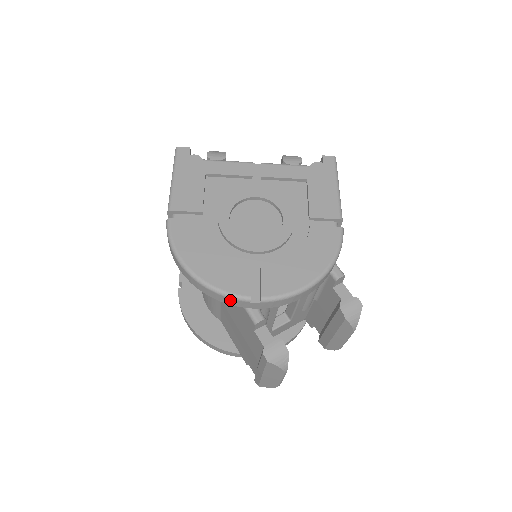
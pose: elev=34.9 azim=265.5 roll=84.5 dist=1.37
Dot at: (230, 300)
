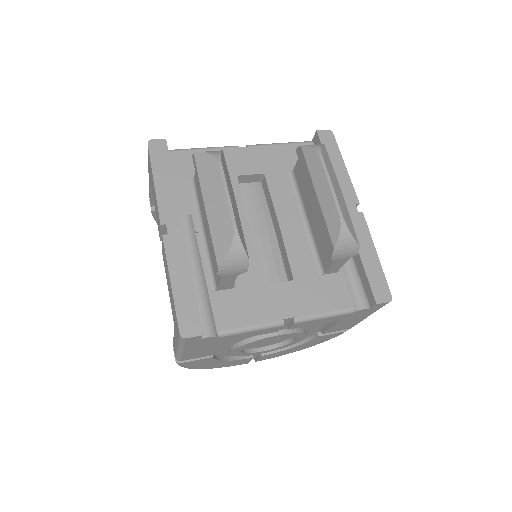
Dot at: occluded
